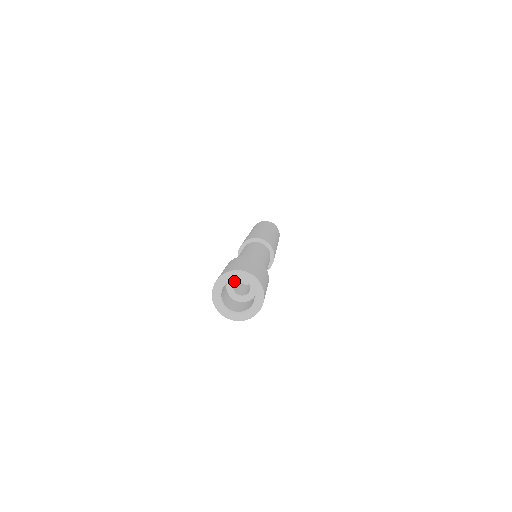
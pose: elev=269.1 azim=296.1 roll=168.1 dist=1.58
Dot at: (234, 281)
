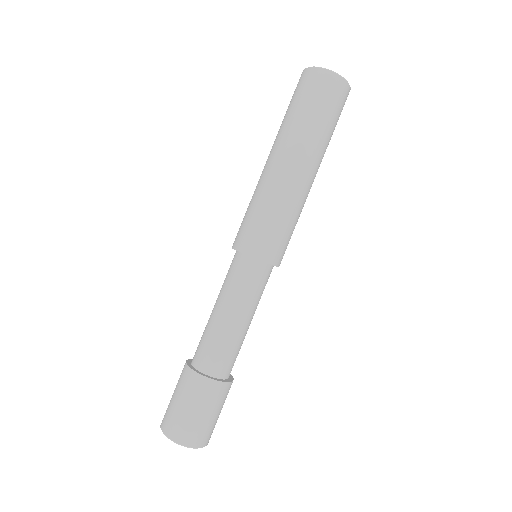
Dot at: occluded
